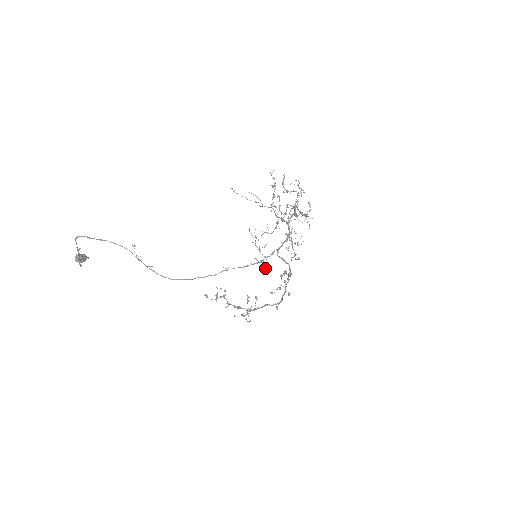
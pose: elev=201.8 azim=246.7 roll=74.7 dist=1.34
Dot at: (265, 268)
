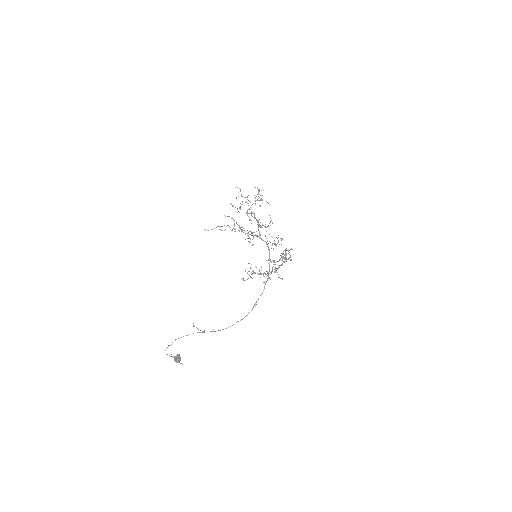
Dot at: (271, 273)
